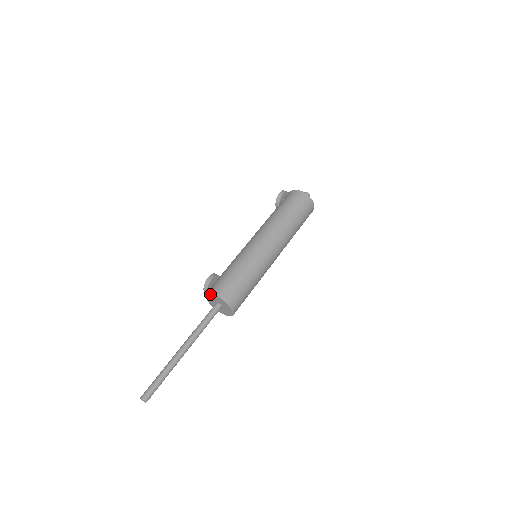
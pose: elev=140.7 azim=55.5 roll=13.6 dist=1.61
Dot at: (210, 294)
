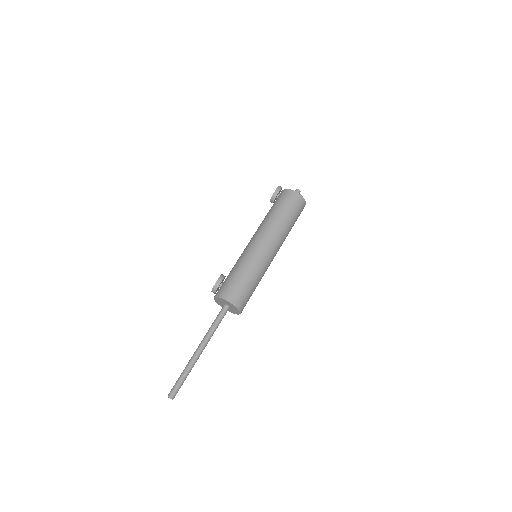
Dot at: (222, 299)
